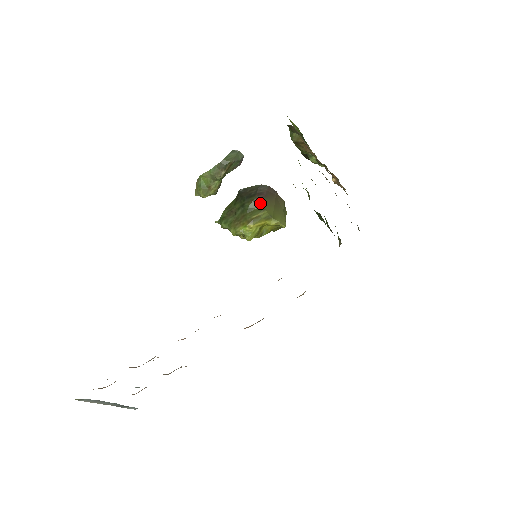
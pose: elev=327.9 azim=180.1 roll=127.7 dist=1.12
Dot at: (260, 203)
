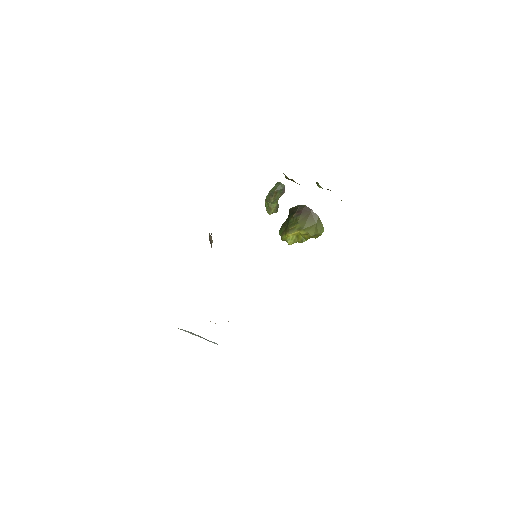
Dot at: (296, 218)
